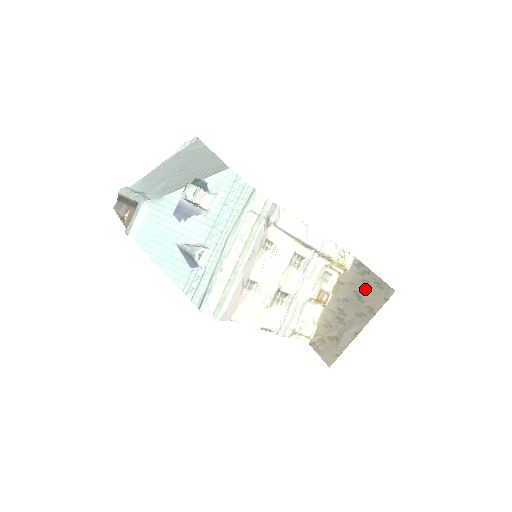
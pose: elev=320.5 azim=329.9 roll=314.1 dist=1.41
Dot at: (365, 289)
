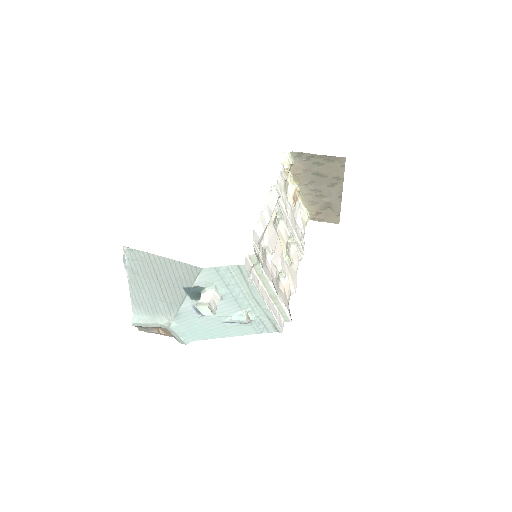
Dot at: (320, 168)
